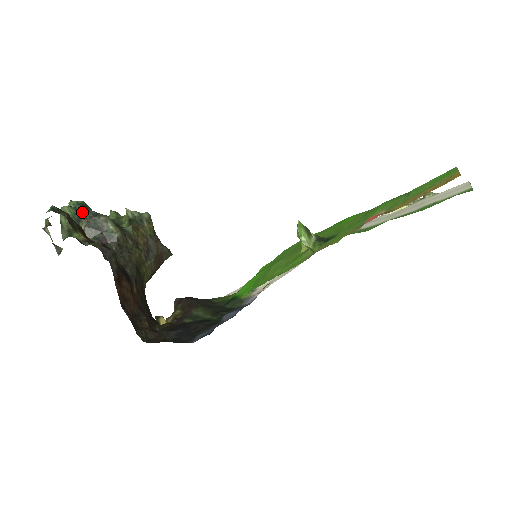
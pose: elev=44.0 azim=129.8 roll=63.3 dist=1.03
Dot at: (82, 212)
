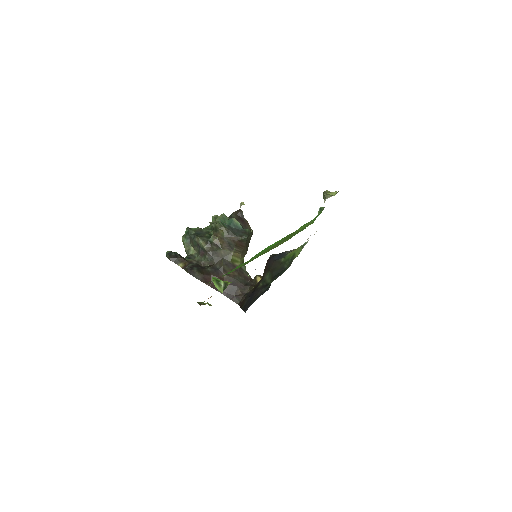
Dot at: (189, 237)
